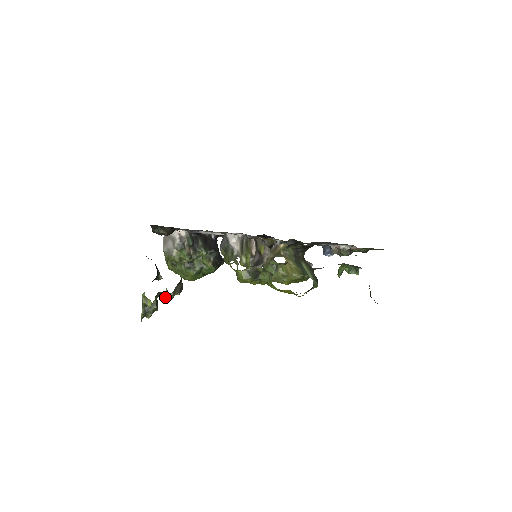
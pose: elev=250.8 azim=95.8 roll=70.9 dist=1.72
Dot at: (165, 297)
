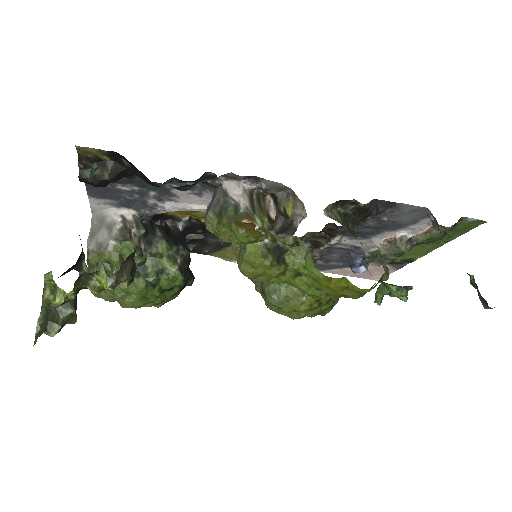
Dot at: (97, 286)
